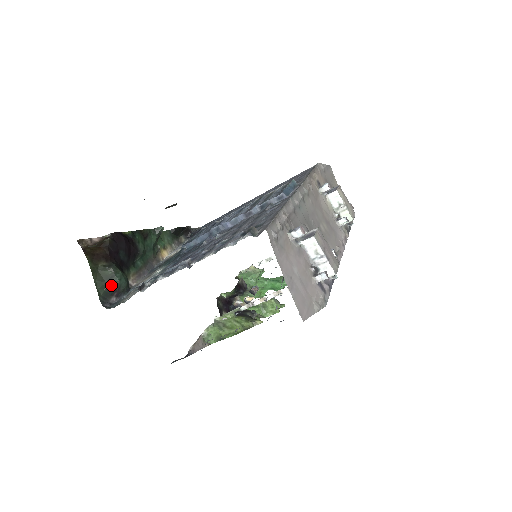
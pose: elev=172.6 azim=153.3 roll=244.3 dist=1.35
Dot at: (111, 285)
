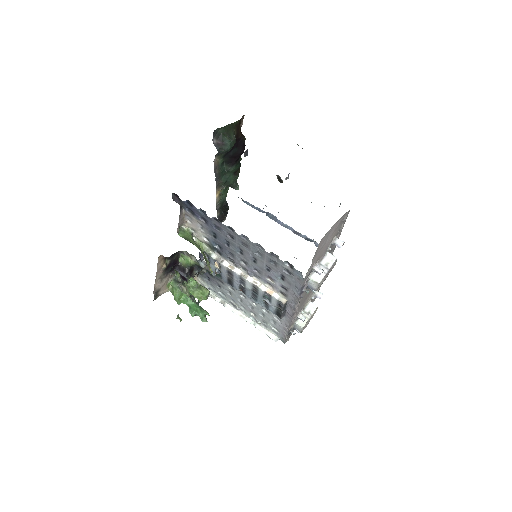
Dot at: (226, 138)
